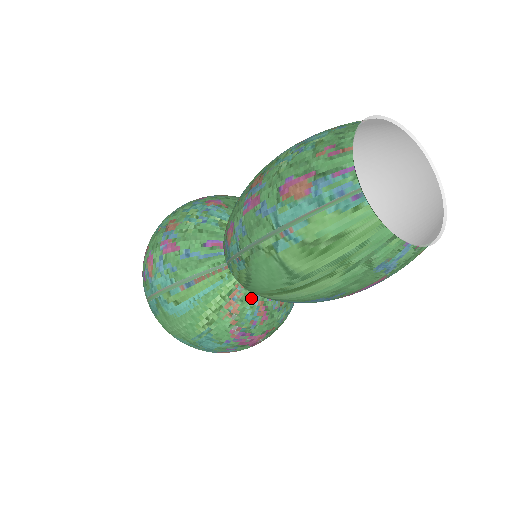
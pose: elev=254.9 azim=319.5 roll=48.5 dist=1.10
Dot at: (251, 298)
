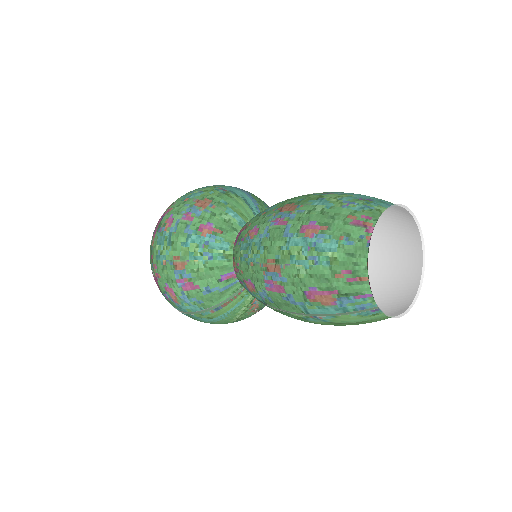
Dot at: occluded
